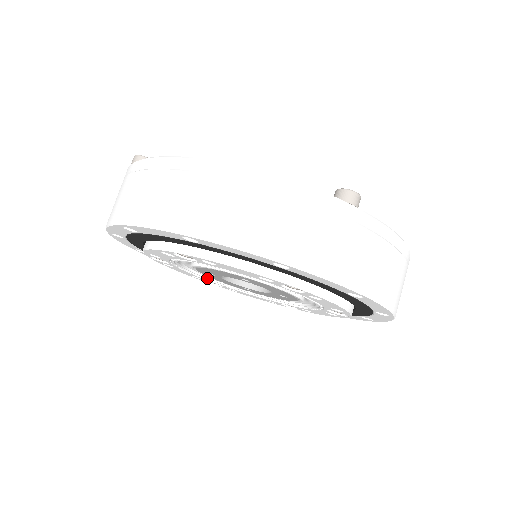
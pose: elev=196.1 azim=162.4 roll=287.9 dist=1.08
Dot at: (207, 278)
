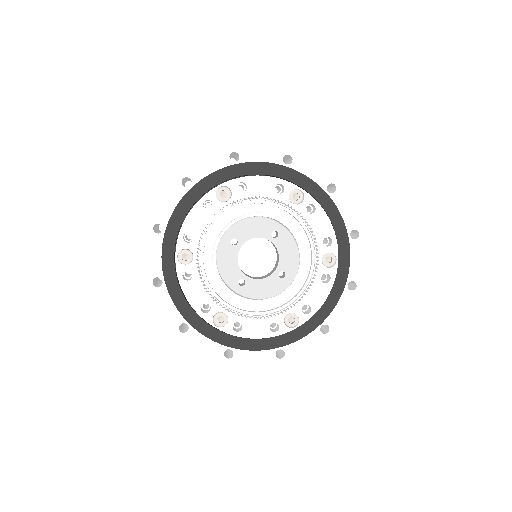
Dot at: (271, 311)
